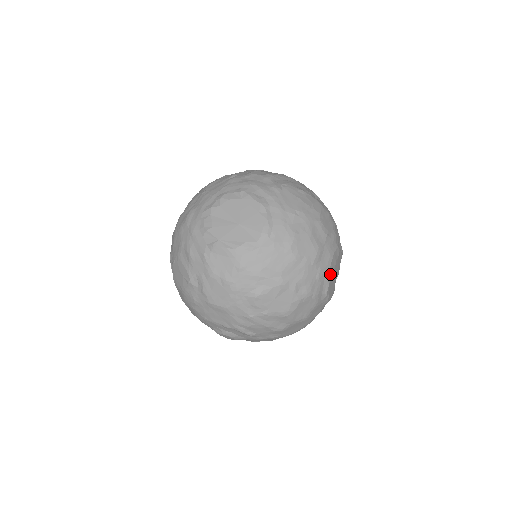
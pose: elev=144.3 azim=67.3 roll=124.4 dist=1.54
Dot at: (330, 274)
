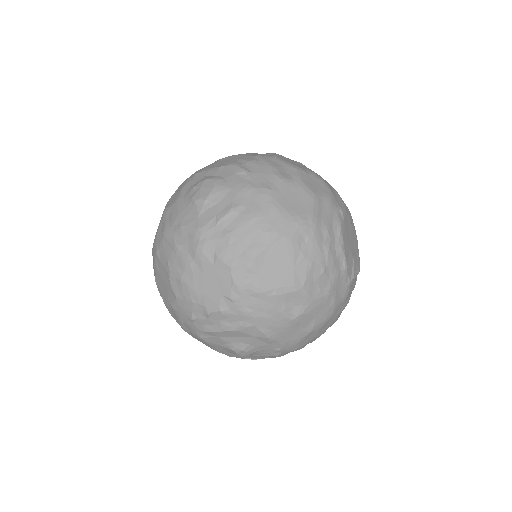
Dot at: (347, 212)
